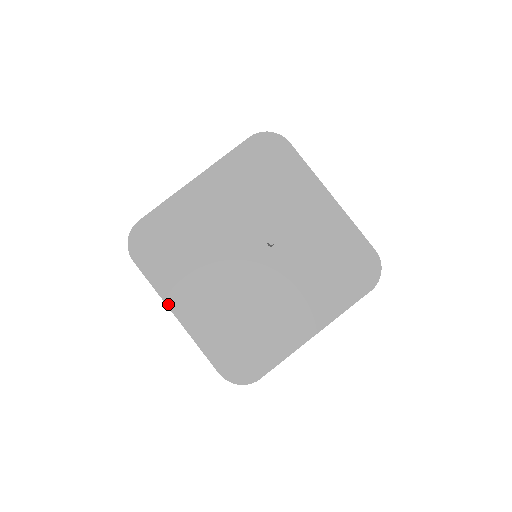
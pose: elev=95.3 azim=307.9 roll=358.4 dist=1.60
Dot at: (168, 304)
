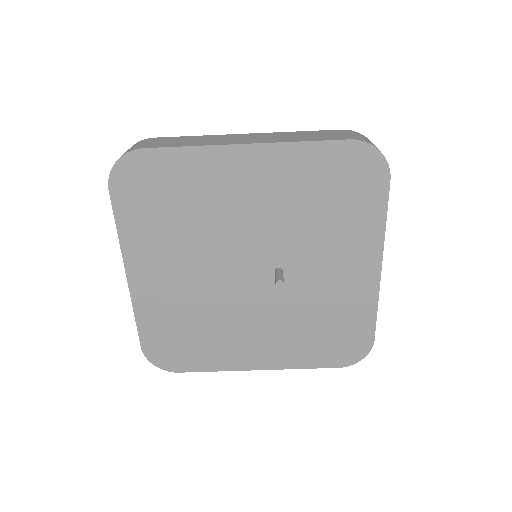
Dot at: (125, 260)
